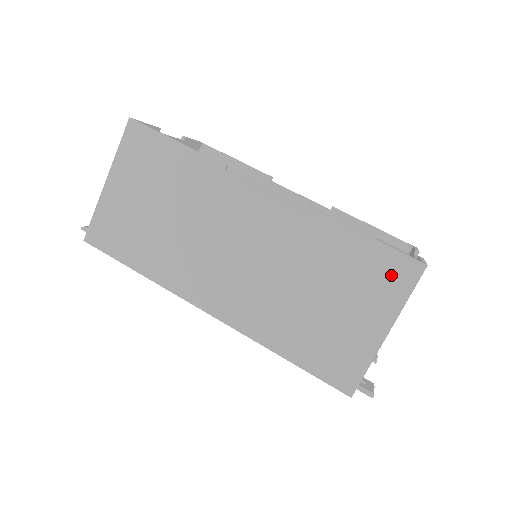
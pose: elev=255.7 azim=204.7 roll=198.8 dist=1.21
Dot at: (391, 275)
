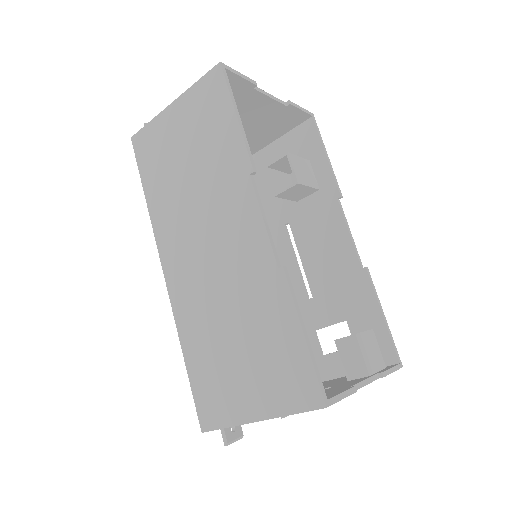
Dot at: (295, 384)
